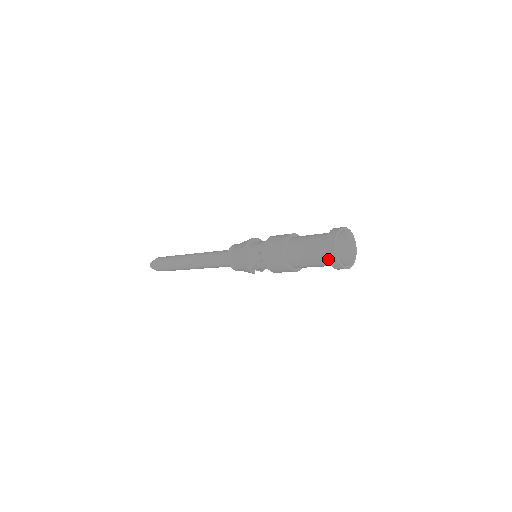
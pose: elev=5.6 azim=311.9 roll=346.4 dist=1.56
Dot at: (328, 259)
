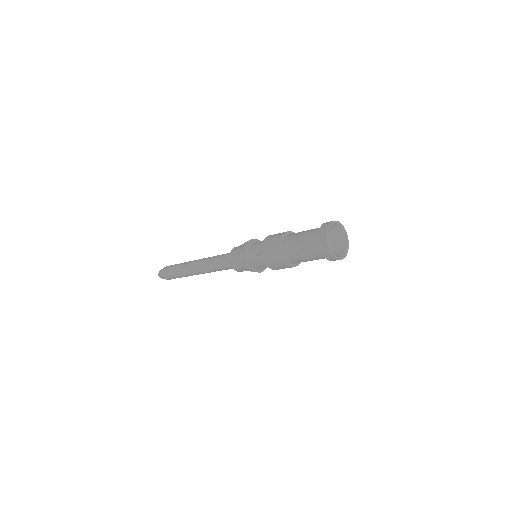
Dot at: (319, 246)
